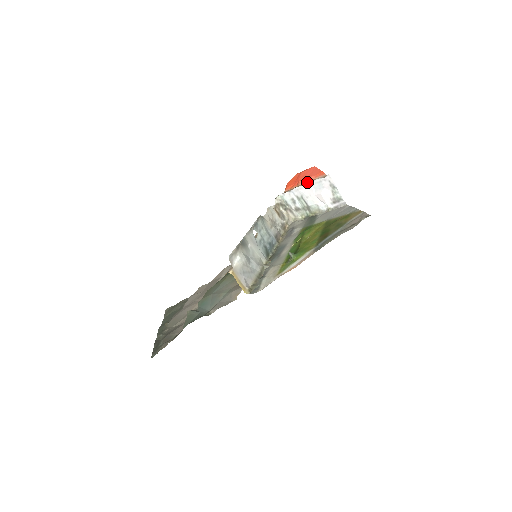
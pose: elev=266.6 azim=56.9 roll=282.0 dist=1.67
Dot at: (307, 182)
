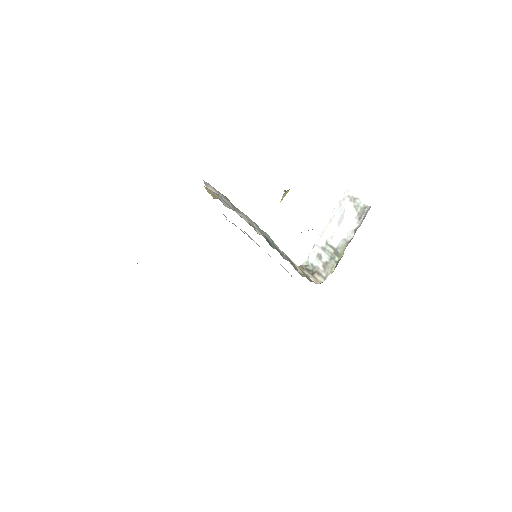
Dot at: occluded
